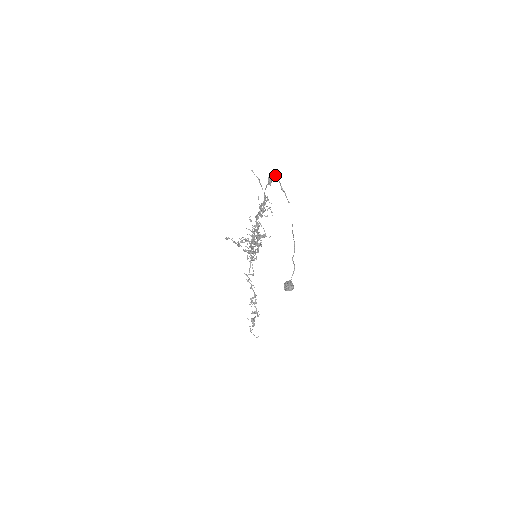
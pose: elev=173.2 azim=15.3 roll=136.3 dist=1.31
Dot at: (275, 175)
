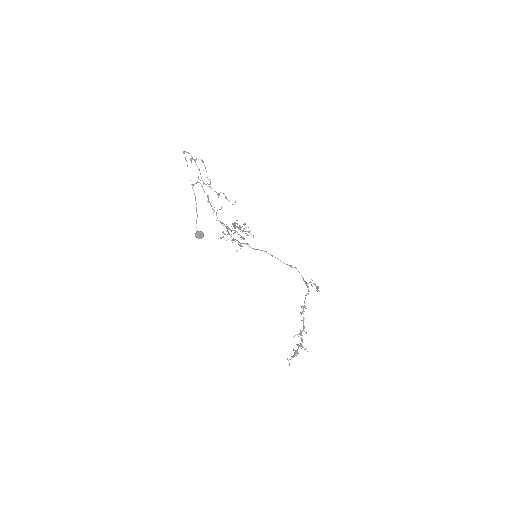
Dot at: (184, 151)
